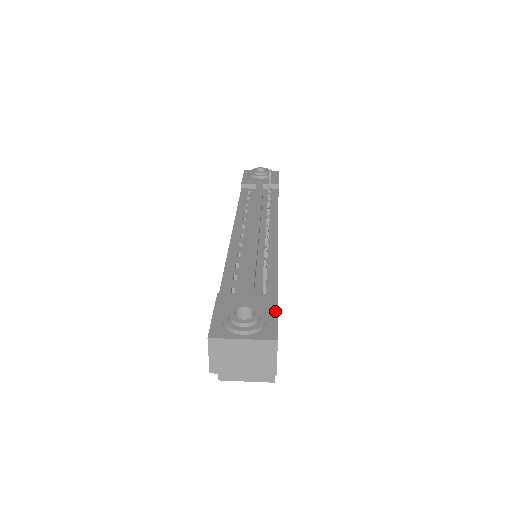
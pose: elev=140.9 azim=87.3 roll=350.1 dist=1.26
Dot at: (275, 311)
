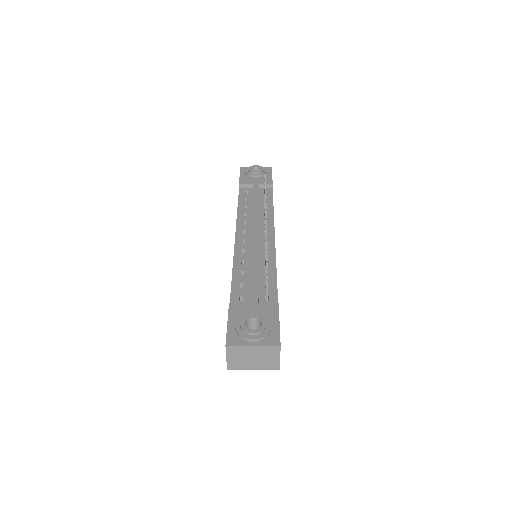
Dot at: (277, 319)
